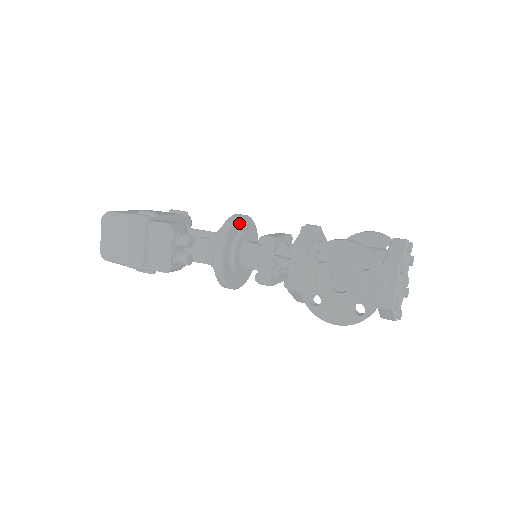
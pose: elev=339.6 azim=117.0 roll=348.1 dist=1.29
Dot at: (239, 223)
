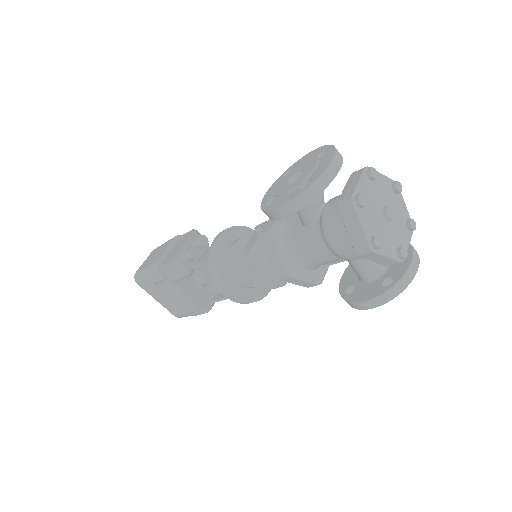
Dot at: occluded
